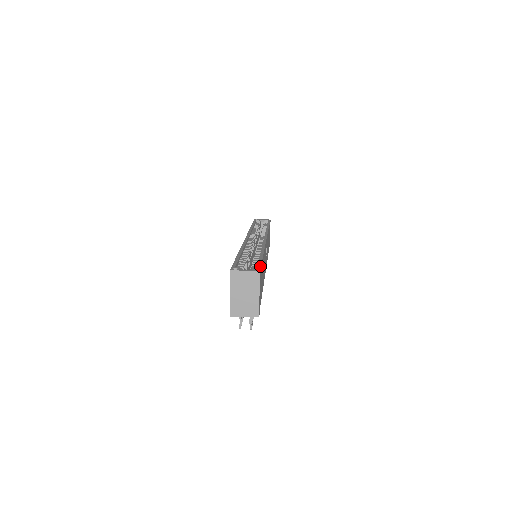
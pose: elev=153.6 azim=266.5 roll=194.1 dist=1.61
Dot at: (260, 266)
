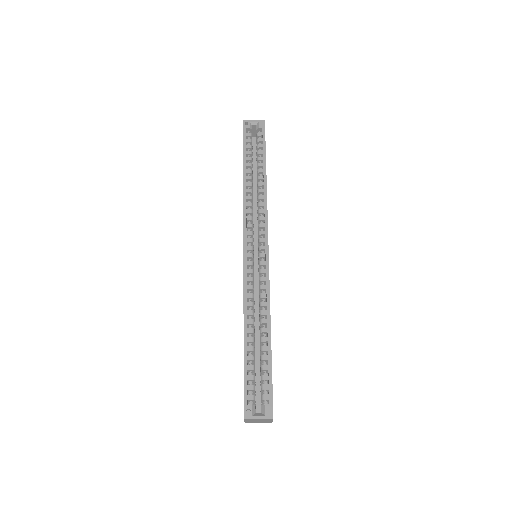
Dot at: (272, 399)
